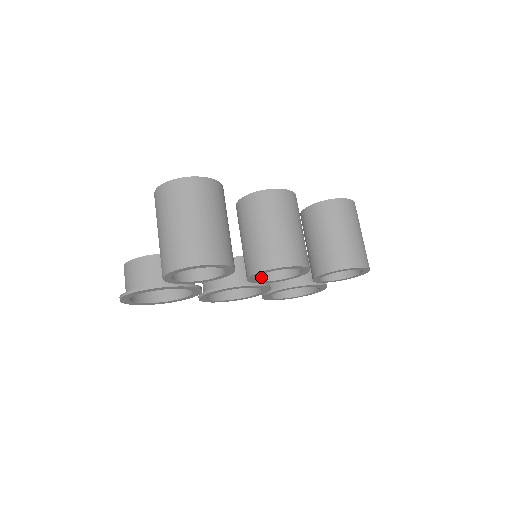
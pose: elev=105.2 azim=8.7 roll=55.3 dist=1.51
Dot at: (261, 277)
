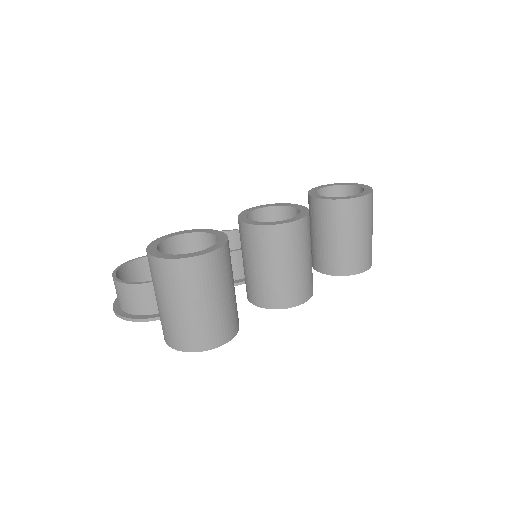
Dot at: occluded
